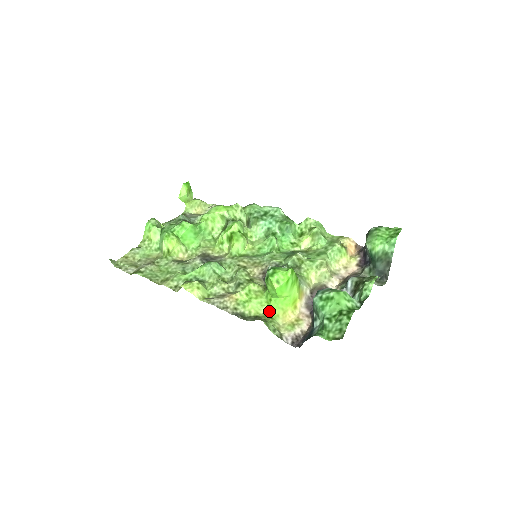
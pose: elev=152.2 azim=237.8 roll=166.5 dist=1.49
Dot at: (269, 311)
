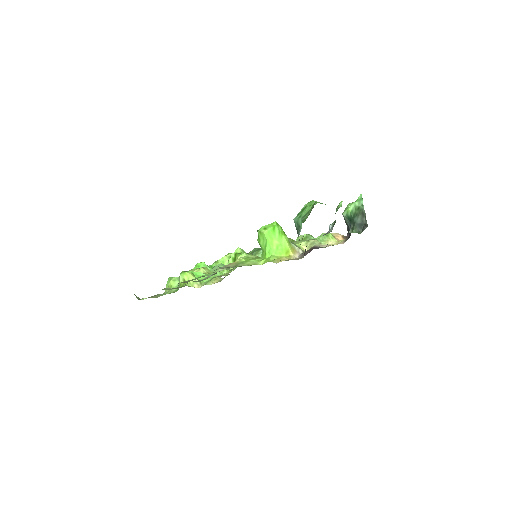
Dot at: (265, 261)
